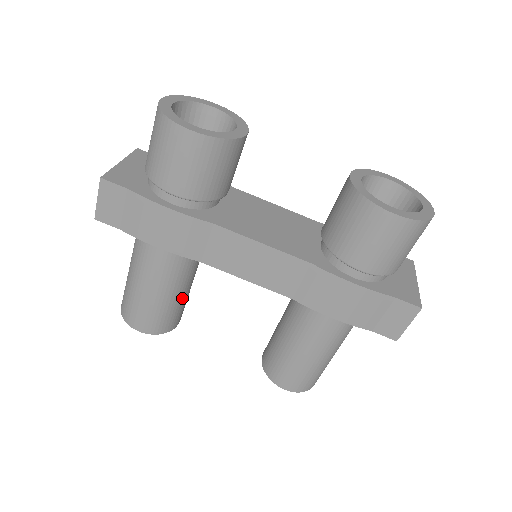
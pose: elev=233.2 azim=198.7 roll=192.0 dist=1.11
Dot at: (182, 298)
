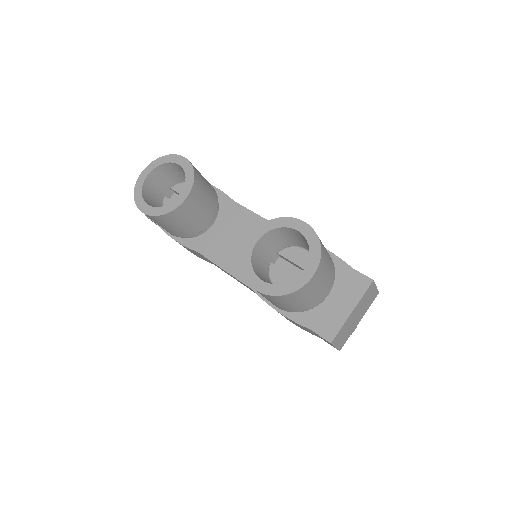
Dot at: occluded
